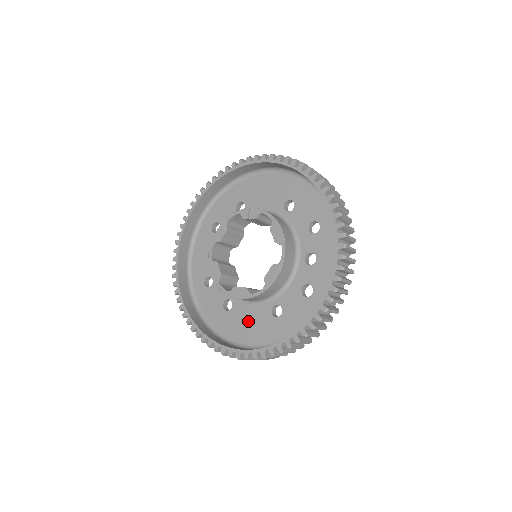
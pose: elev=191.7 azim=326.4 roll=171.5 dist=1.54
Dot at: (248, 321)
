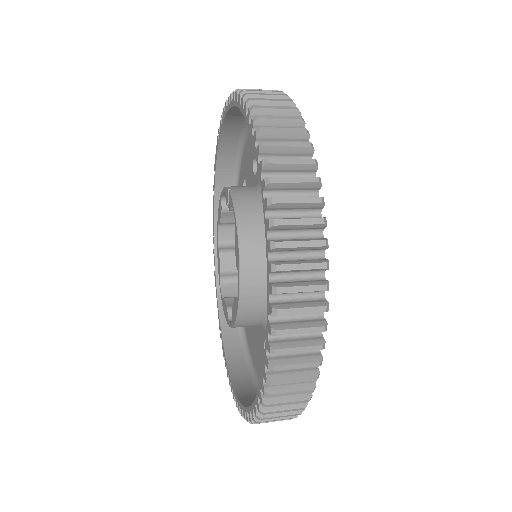
Dot at: (255, 338)
